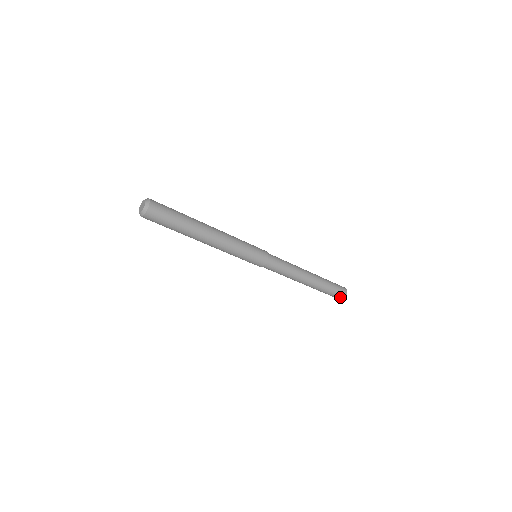
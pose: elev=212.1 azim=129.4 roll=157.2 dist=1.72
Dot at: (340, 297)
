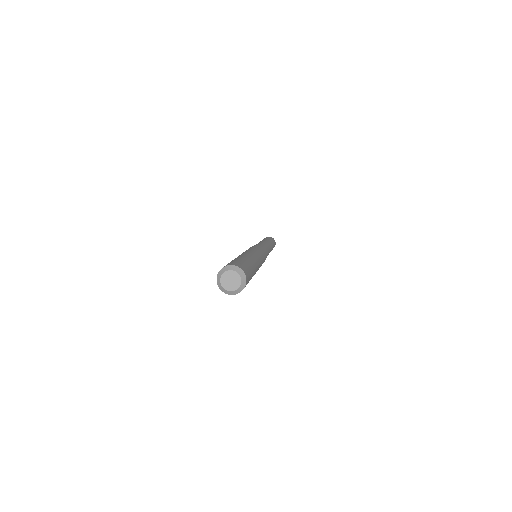
Dot at: occluded
